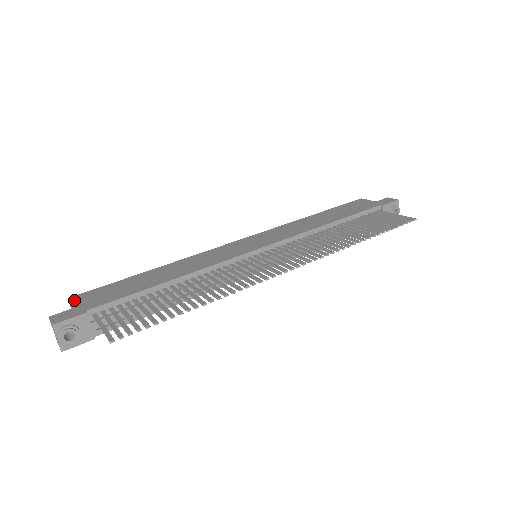
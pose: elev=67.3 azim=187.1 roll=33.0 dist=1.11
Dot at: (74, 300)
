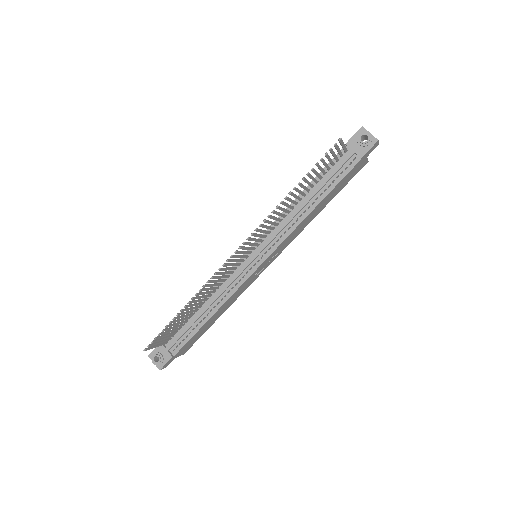
Dot at: occluded
